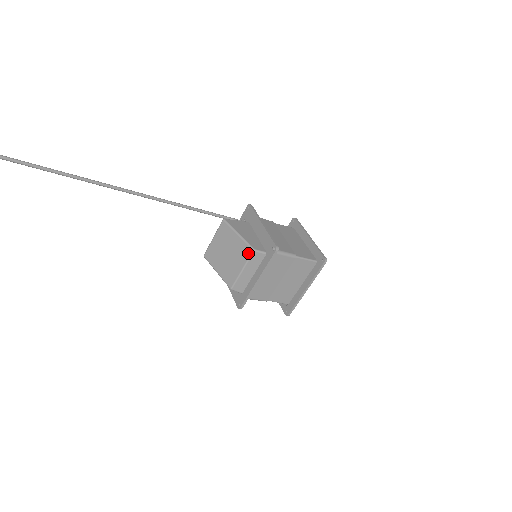
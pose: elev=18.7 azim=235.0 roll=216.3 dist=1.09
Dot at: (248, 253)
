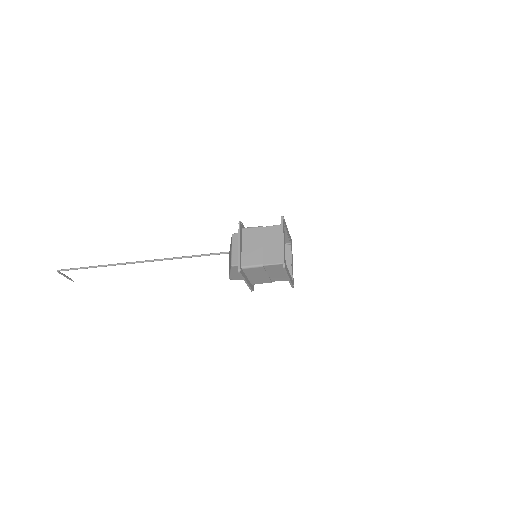
Dot at: (231, 239)
